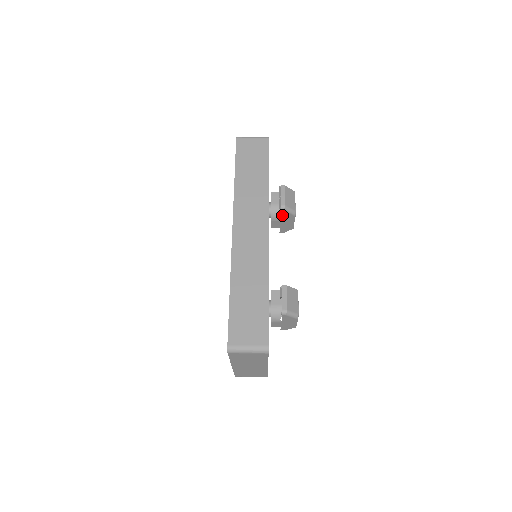
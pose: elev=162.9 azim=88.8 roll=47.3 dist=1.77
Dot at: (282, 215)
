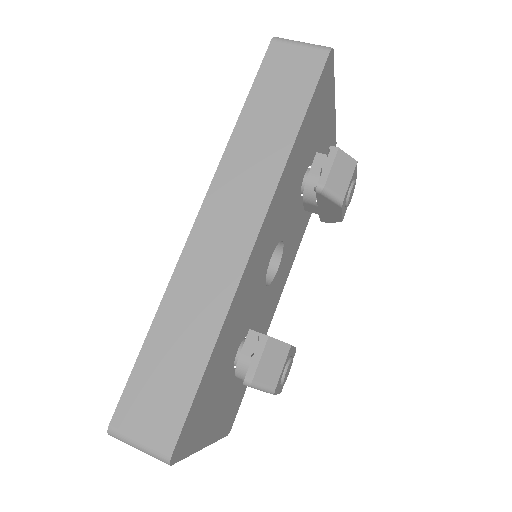
Dot at: (319, 199)
